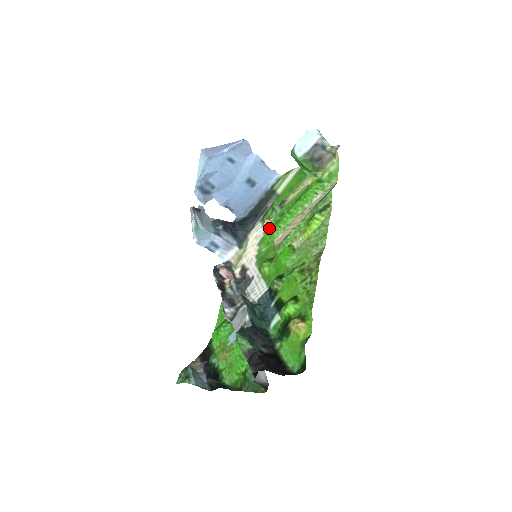
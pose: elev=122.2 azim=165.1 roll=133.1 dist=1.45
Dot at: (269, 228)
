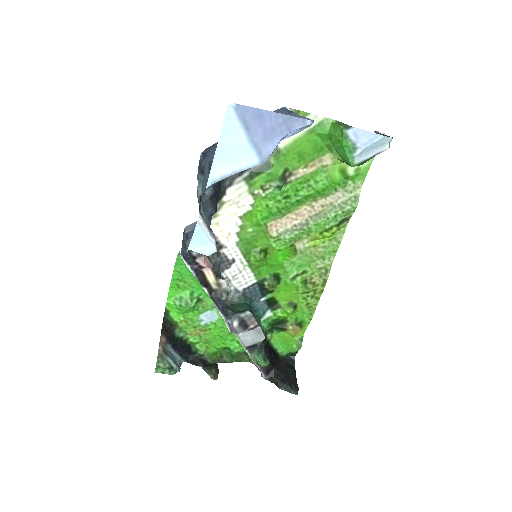
Dot at: (262, 204)
